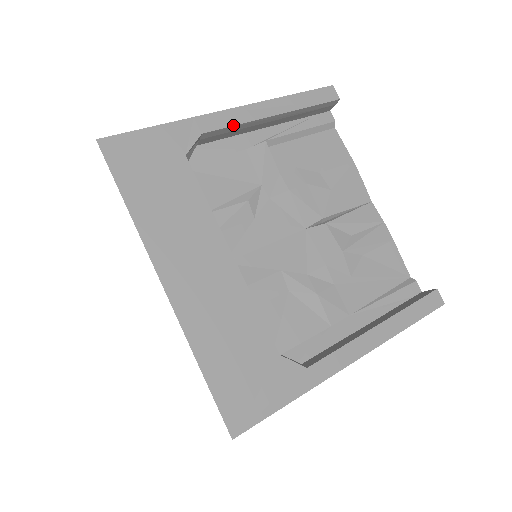
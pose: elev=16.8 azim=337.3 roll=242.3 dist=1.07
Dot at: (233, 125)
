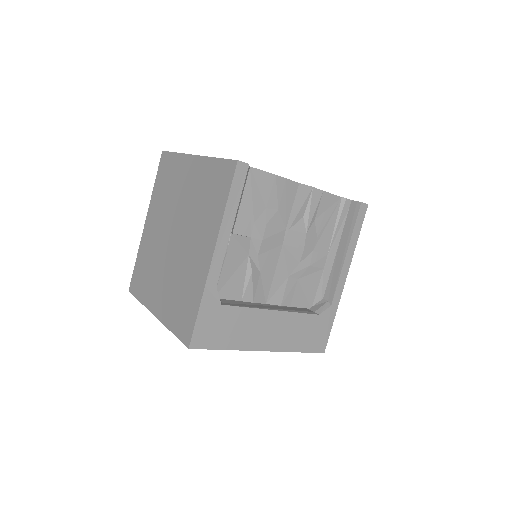
Dot at: (222, 263)
